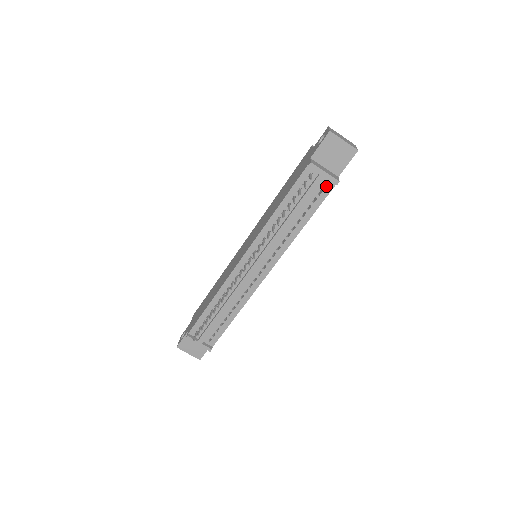
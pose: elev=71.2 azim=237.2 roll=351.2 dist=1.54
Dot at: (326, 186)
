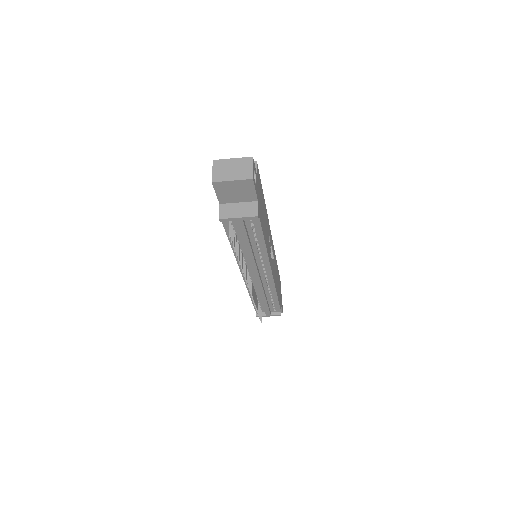
Dot at: (252, 220)
